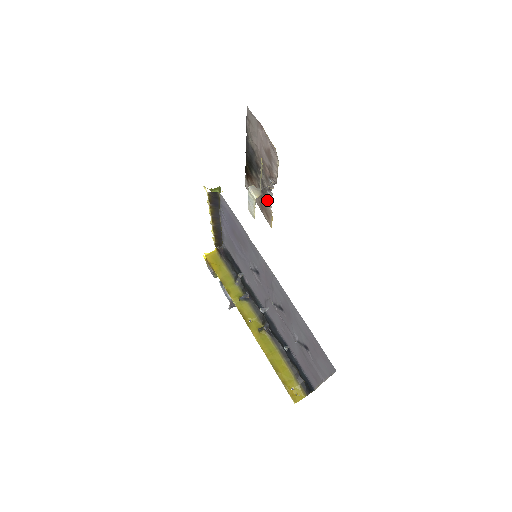
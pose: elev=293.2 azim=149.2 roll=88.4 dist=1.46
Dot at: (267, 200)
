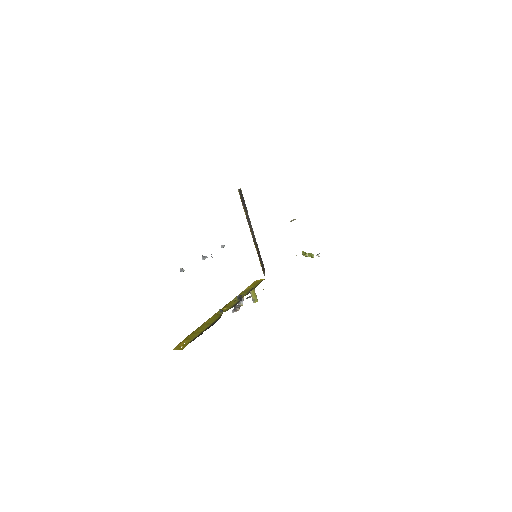
Dot at: occluded
